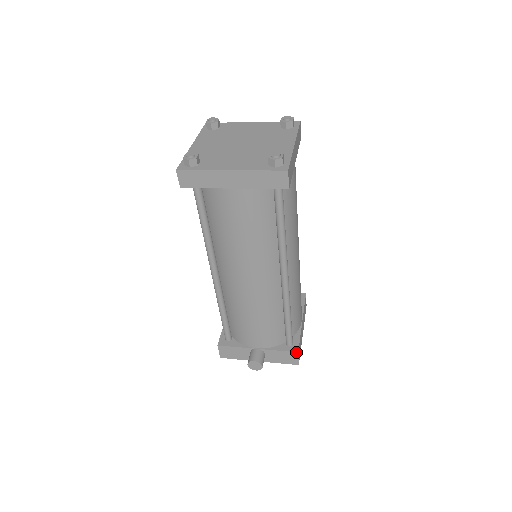
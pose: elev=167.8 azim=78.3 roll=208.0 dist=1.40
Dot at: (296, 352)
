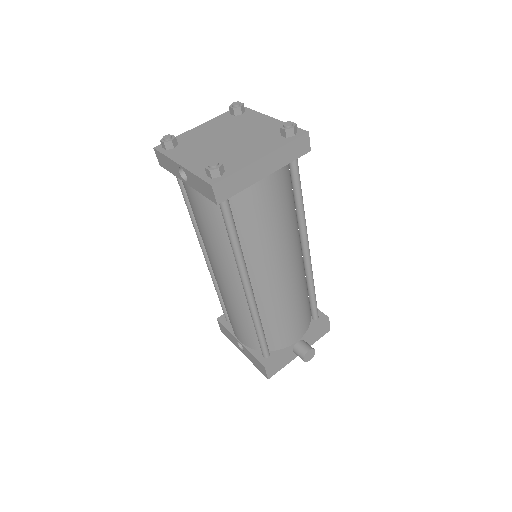
Dot at: (327, 319)
